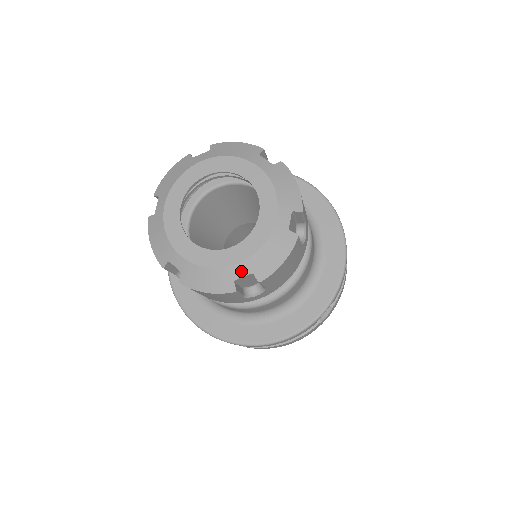
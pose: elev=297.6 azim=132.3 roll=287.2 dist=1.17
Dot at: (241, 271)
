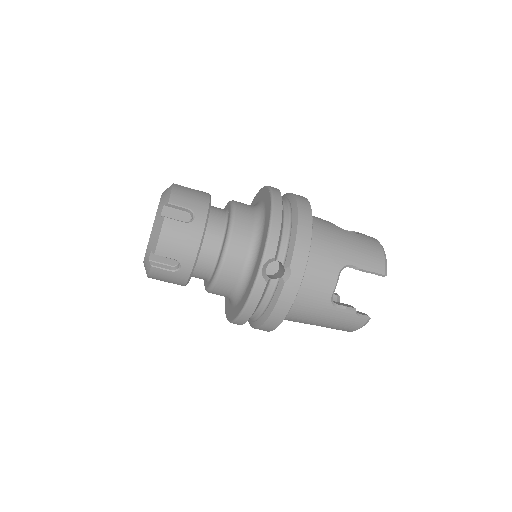
Dot at: (148, 253)
